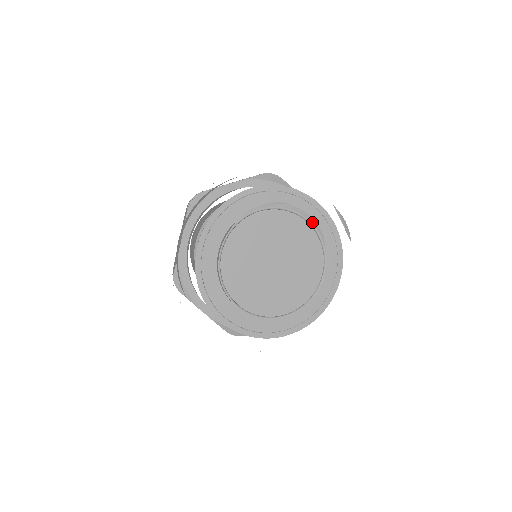
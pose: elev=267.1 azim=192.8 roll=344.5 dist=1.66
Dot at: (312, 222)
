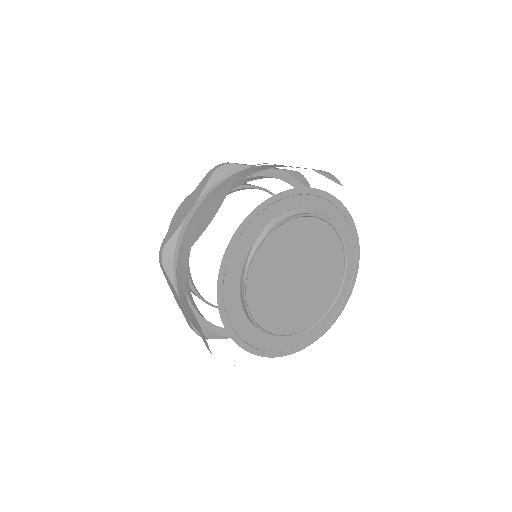
Dot at: (309, 211)
